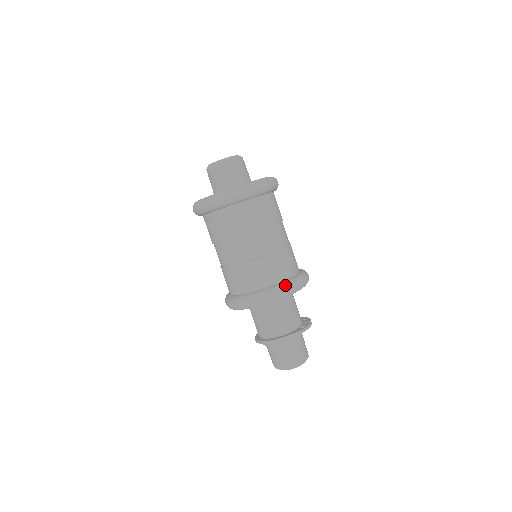
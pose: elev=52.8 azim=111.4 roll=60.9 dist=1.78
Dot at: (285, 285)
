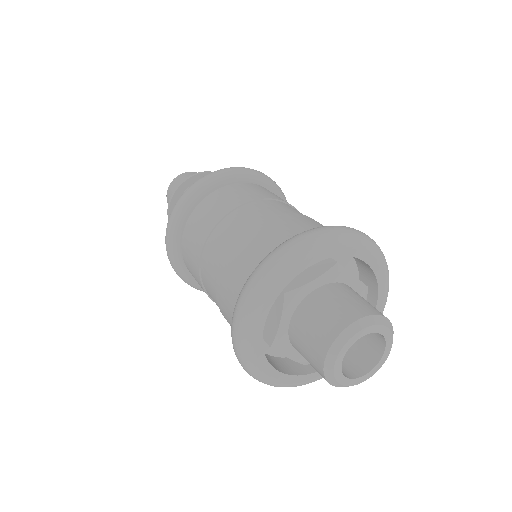
Dot at: occluded
